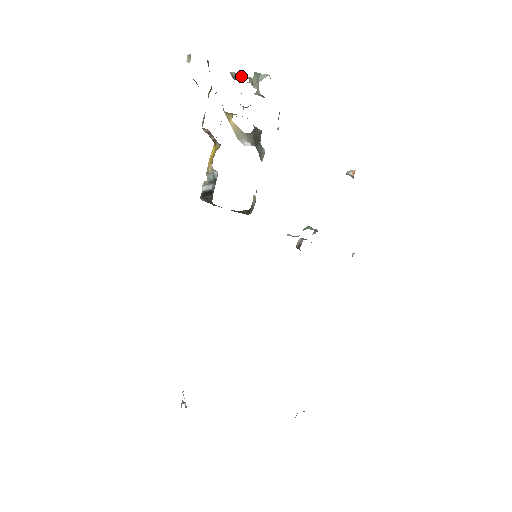
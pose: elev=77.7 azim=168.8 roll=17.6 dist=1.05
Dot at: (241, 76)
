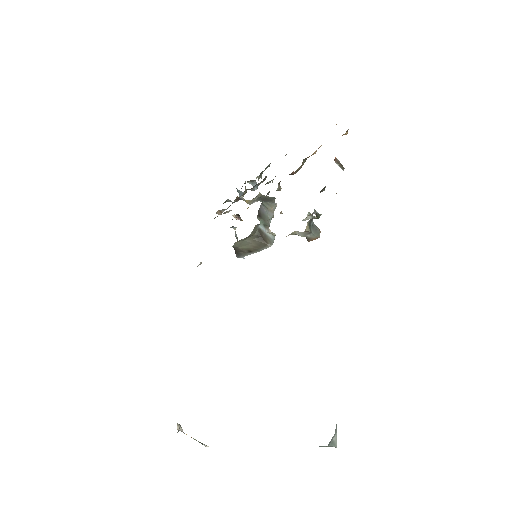
Dot at: (255, 182)
